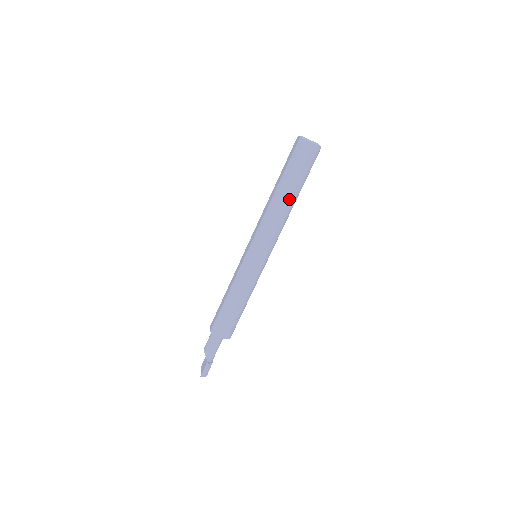
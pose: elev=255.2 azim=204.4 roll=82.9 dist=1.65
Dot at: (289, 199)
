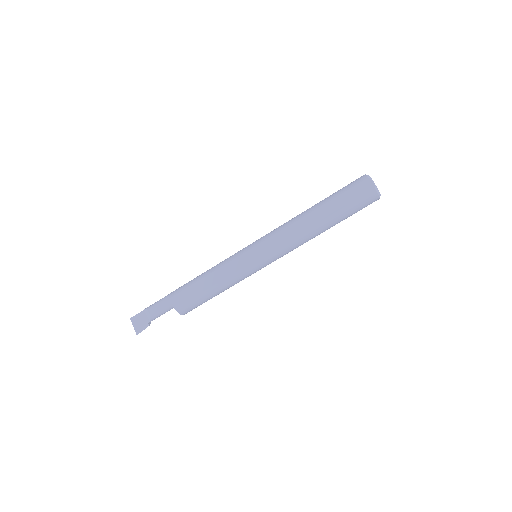
Dot at: occluded
